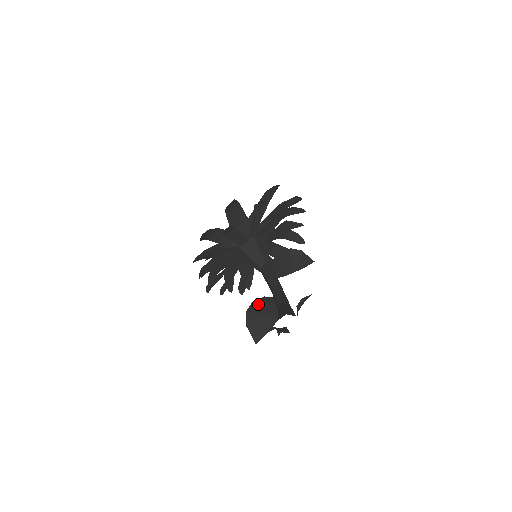
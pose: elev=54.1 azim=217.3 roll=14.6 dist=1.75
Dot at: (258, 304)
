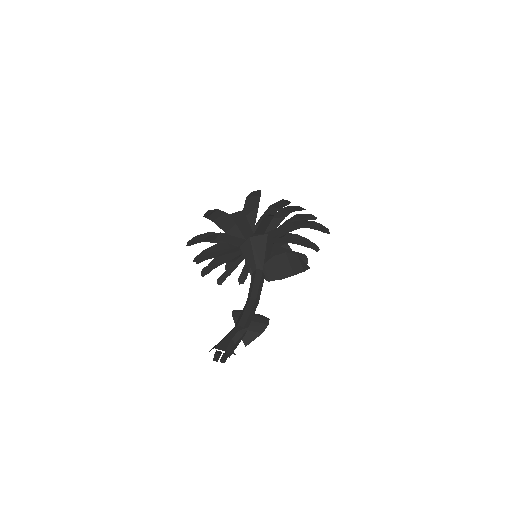
Dot at: (239, 313)
